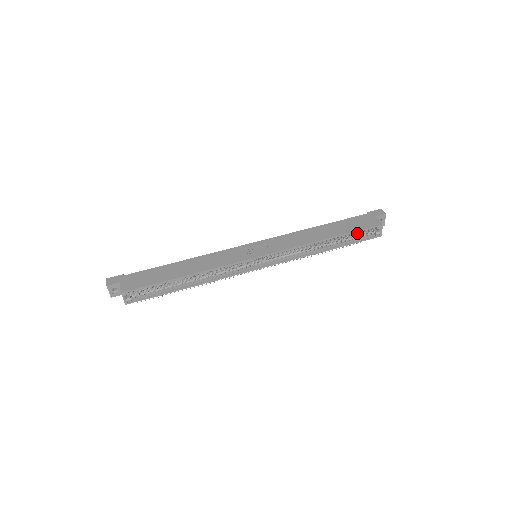
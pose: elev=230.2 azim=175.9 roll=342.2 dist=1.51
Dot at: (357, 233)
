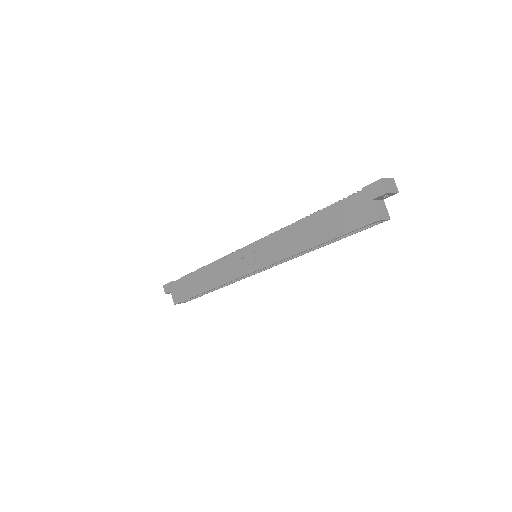
Dot at: (349, 231)
